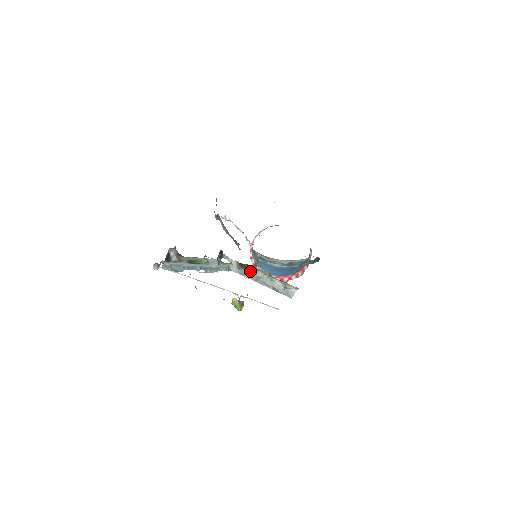
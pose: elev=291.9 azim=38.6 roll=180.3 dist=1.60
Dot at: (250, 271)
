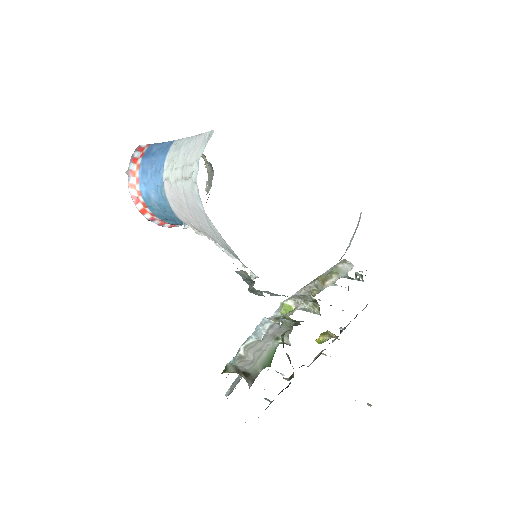
Dot at: occluded
